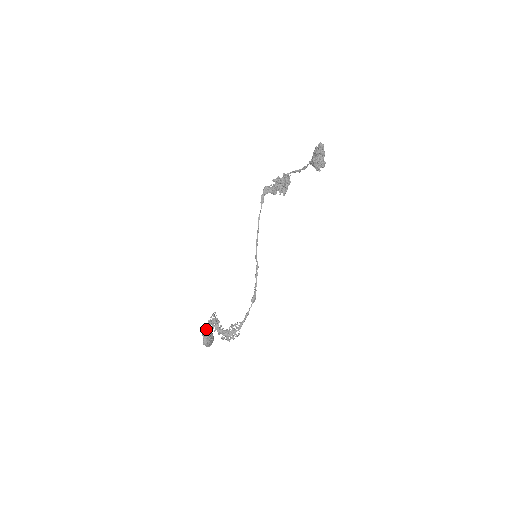
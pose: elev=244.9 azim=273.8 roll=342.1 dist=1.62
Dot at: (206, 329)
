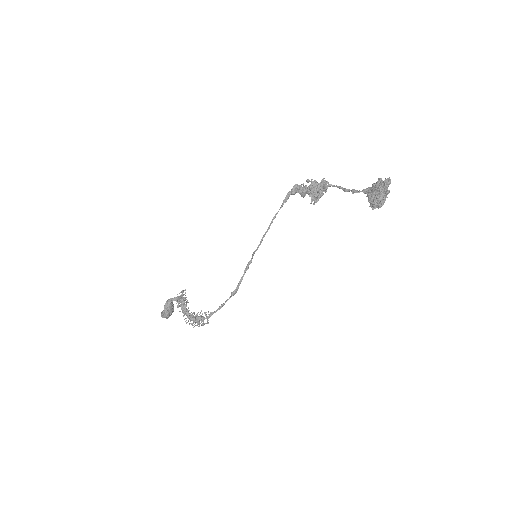
Dot at: (170, 303)
